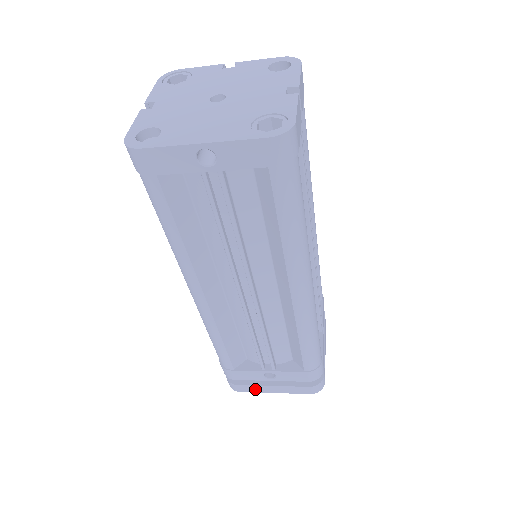
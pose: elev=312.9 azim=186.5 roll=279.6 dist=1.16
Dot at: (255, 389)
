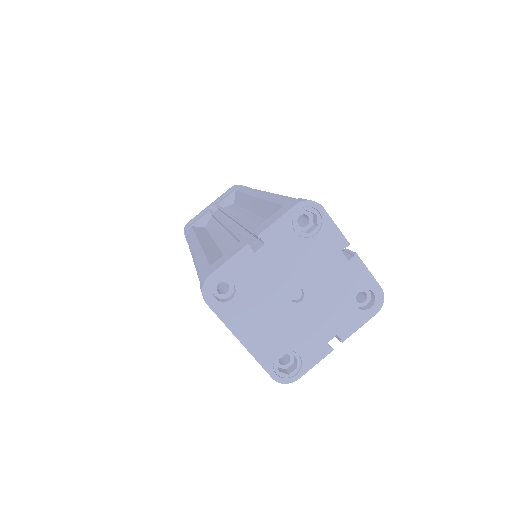
Dot at: occluded
